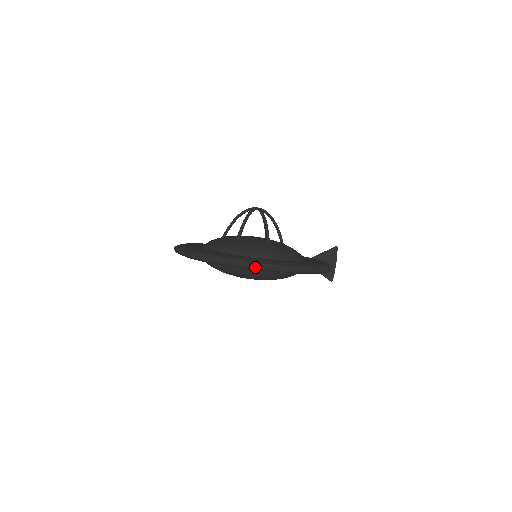
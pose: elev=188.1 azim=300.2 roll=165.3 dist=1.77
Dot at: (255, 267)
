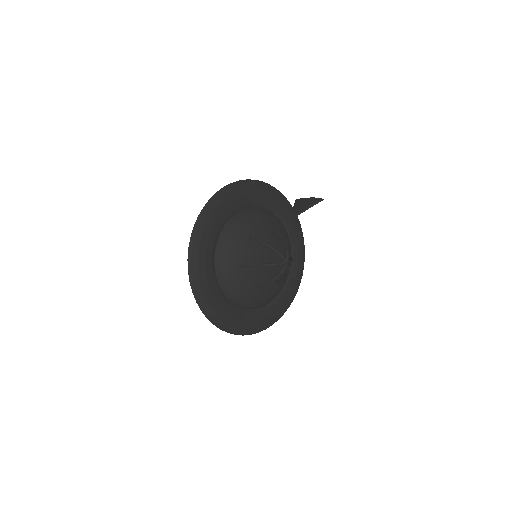
Dot at: (260, 330)
